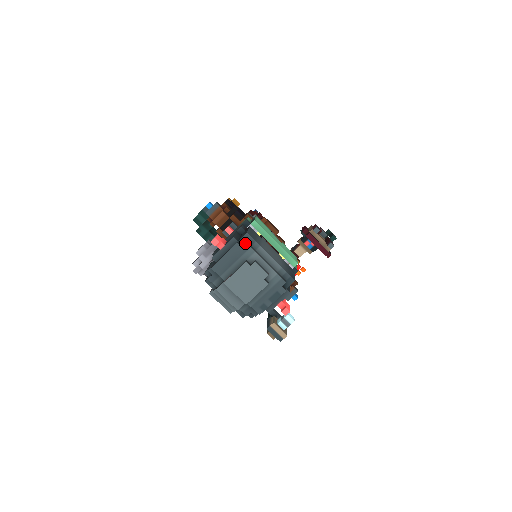
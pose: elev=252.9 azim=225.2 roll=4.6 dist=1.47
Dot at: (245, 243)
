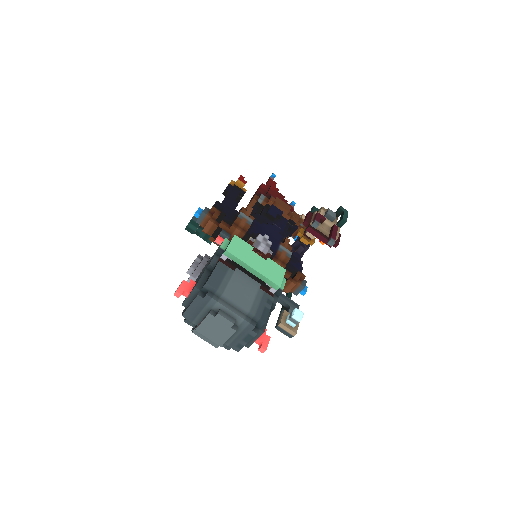
Dot at: (205, 294)
